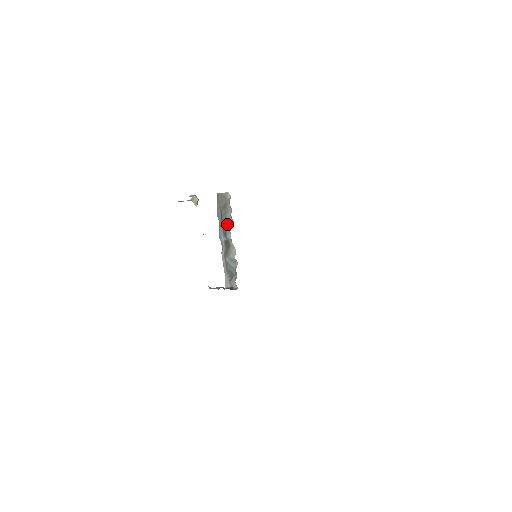
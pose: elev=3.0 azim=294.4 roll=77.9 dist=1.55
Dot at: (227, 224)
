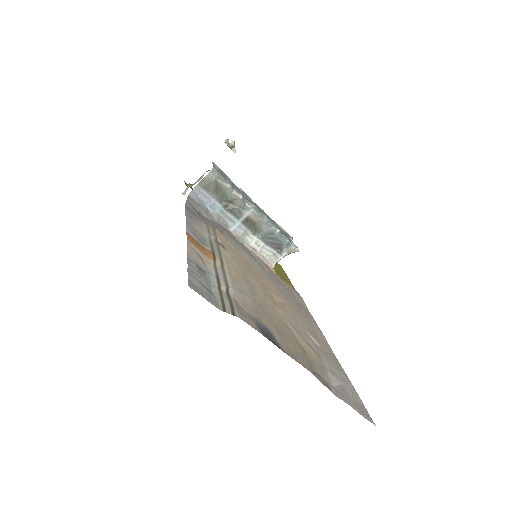
Dot at: (235, 203)
